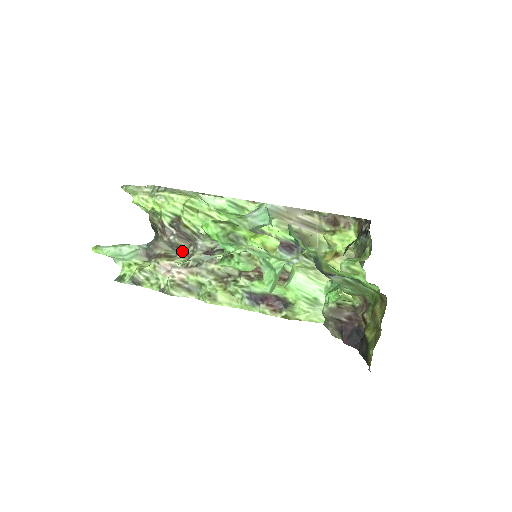
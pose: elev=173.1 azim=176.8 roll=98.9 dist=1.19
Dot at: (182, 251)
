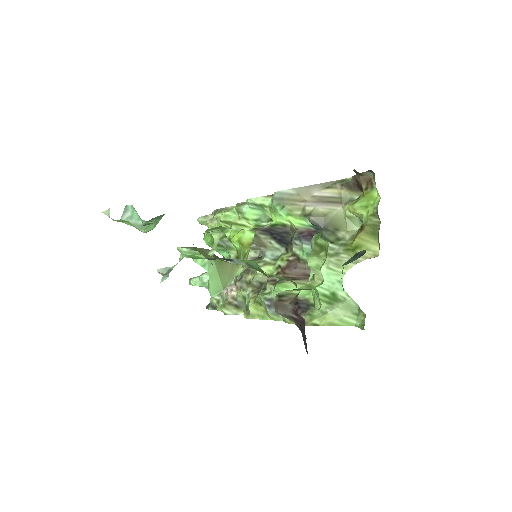
Dot at: occluded
